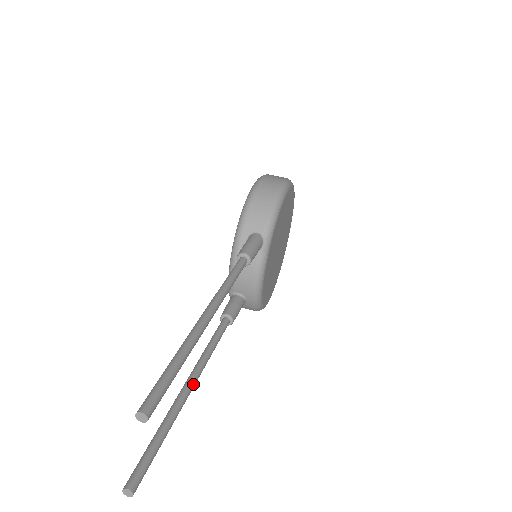
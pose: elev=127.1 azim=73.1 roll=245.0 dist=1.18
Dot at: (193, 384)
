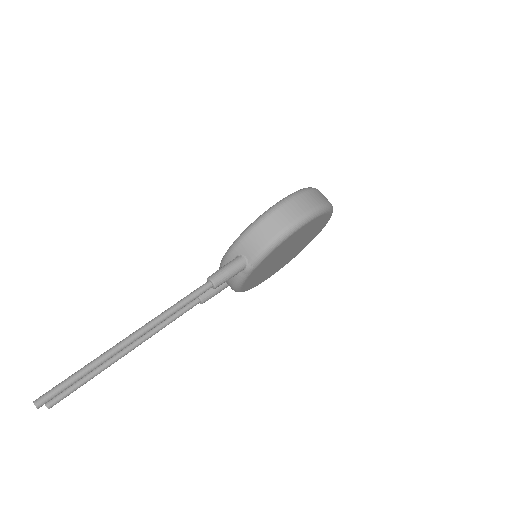
Dot at: (132, 349)
